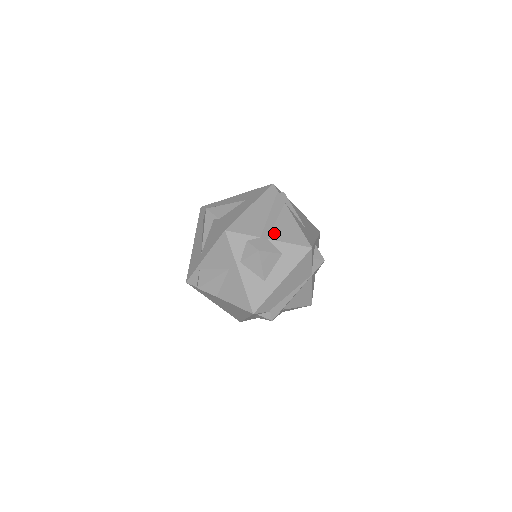
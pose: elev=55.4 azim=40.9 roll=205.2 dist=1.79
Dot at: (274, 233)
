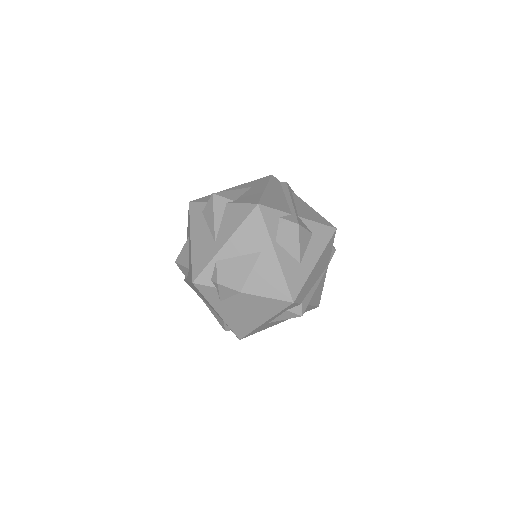
Dot at: (300, 212)
